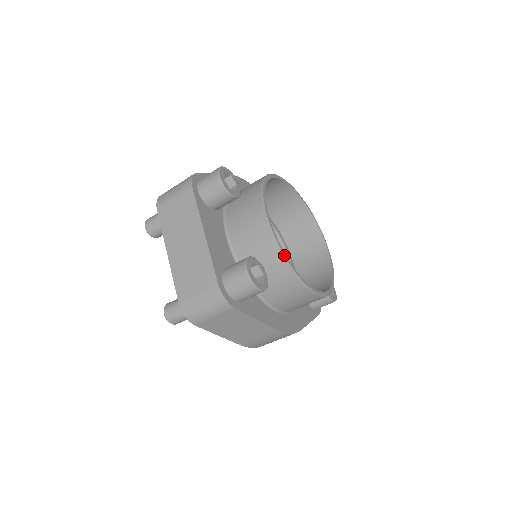
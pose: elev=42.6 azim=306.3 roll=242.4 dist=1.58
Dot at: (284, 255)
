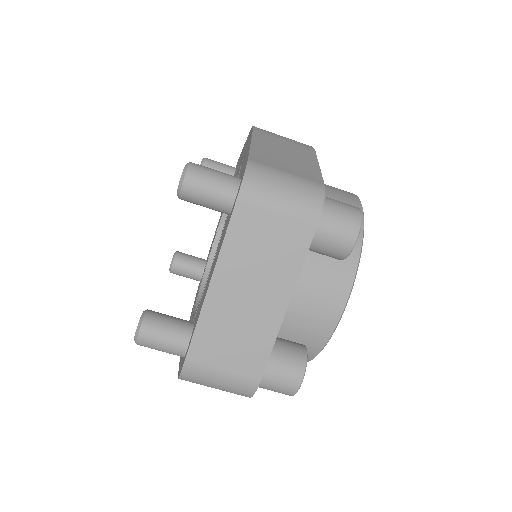
Dot at: occluded
